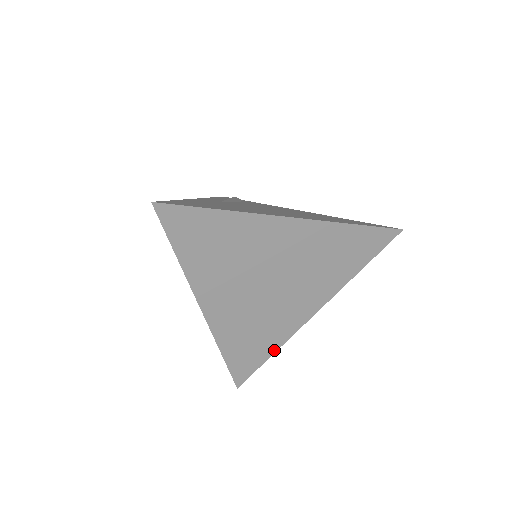
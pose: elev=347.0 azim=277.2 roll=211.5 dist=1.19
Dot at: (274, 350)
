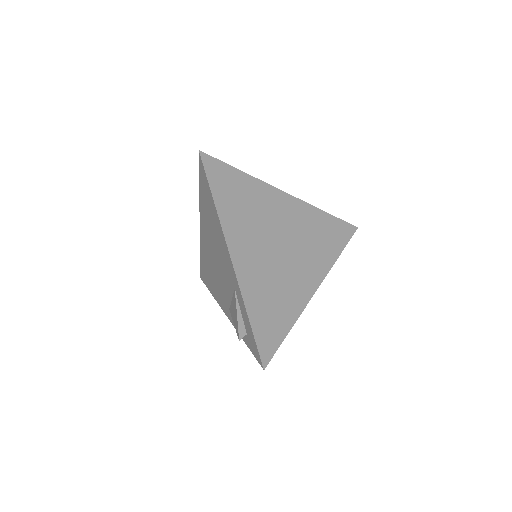
Dot at: (291, 324)
